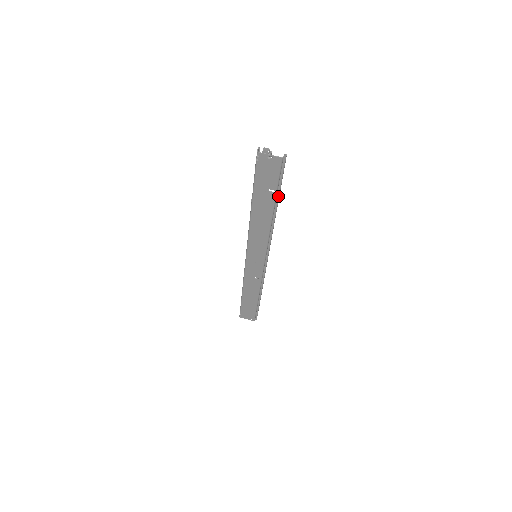
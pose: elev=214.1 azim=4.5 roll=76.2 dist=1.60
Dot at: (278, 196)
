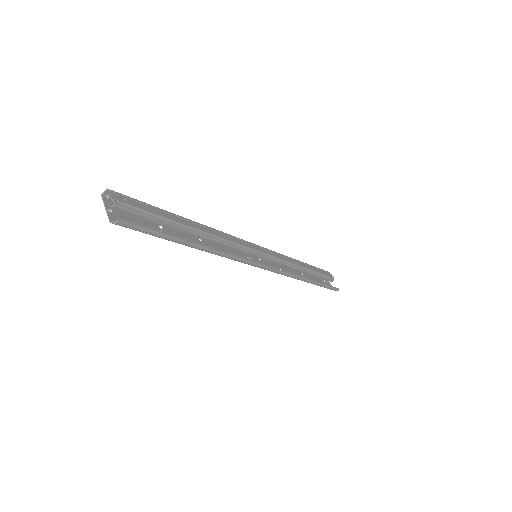
Dot at: (175, 241)
